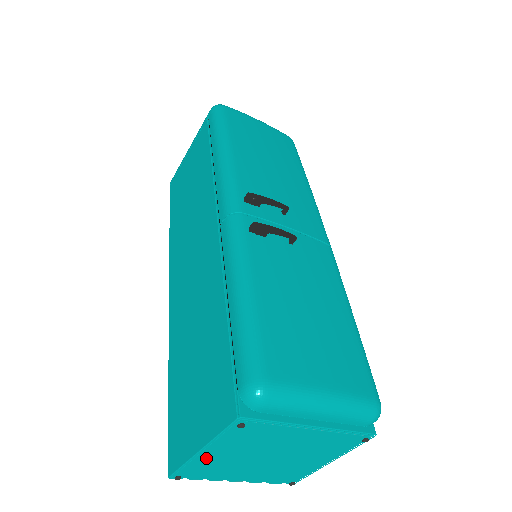
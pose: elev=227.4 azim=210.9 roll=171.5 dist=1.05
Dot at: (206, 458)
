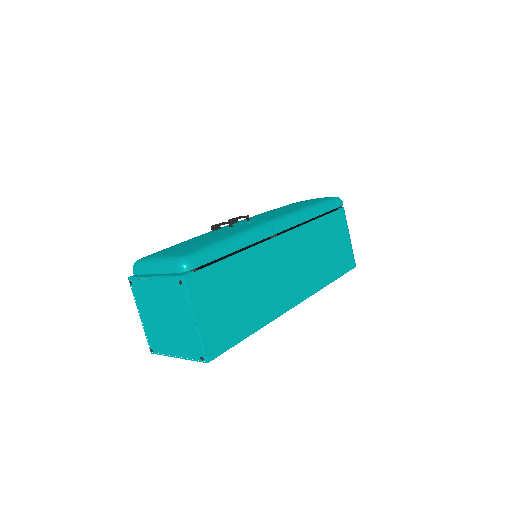
Dot at: (146, 324)
